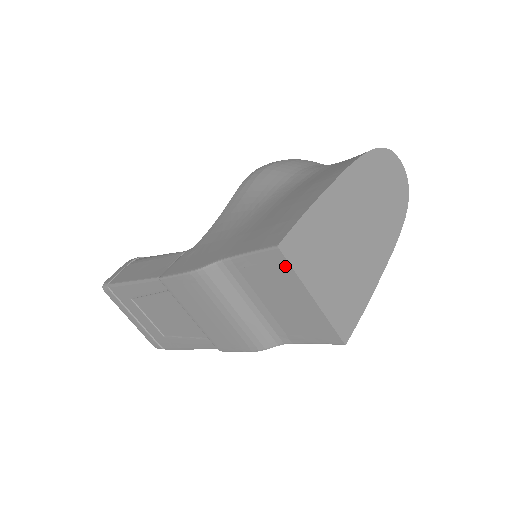
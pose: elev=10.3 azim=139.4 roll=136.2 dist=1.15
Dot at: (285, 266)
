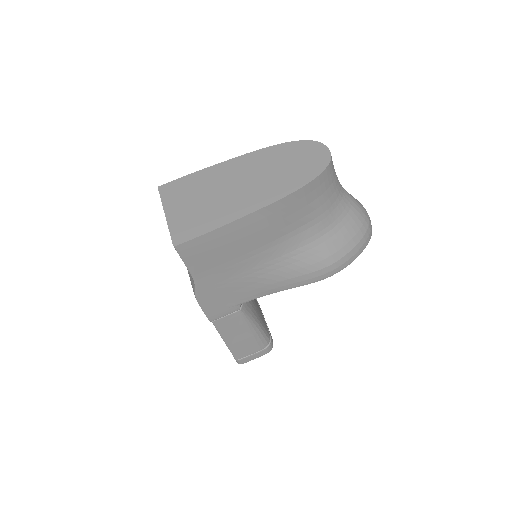
Dot at: occluded
